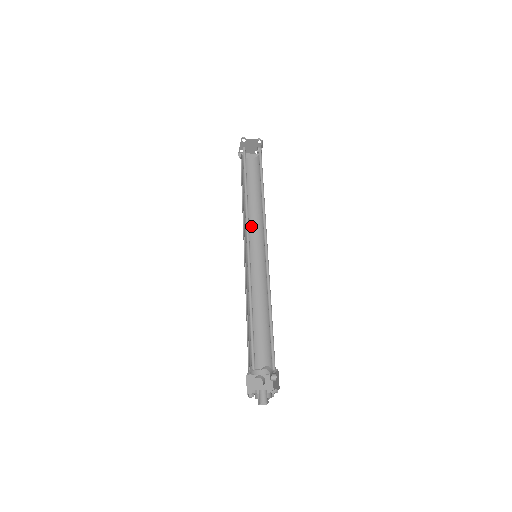
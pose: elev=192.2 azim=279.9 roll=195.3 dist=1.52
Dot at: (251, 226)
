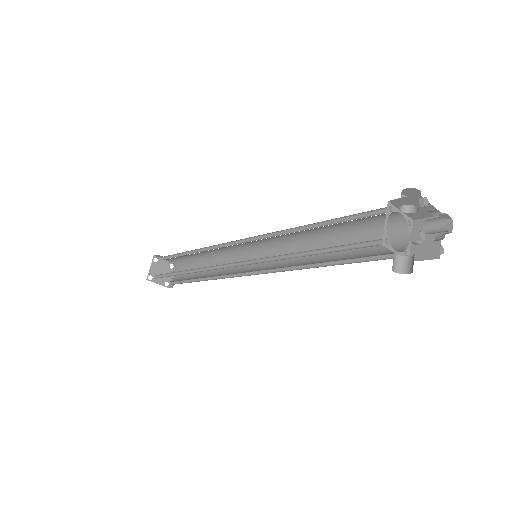
Dot at: occluded
